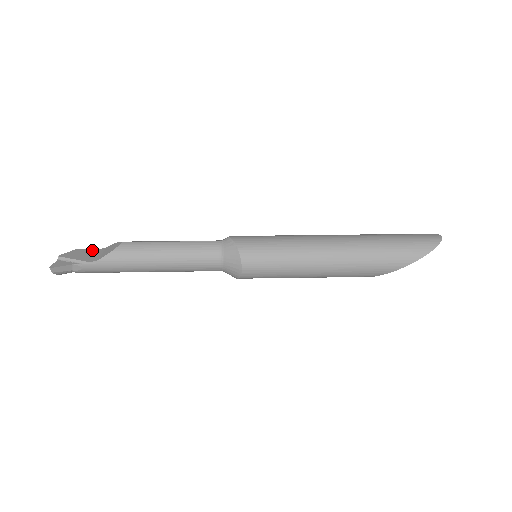
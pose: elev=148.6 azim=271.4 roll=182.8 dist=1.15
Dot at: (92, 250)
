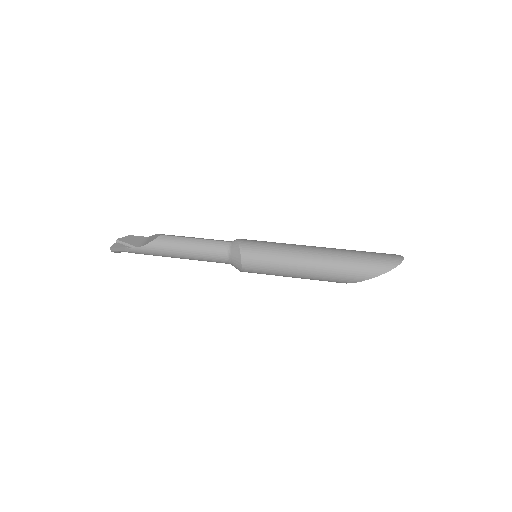
Dot at: (141, 237)
